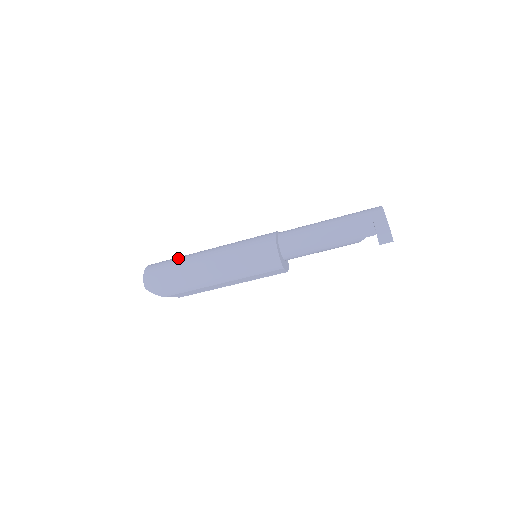
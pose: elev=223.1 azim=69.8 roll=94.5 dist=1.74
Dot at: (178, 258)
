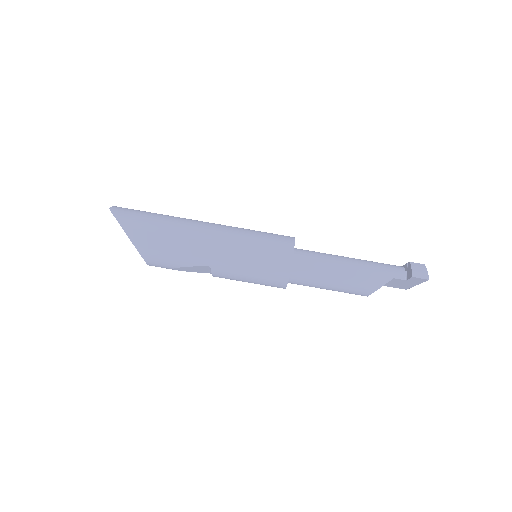
Dot at: occluded
